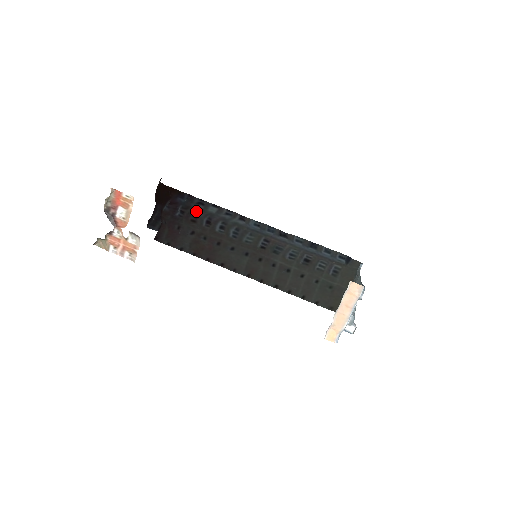
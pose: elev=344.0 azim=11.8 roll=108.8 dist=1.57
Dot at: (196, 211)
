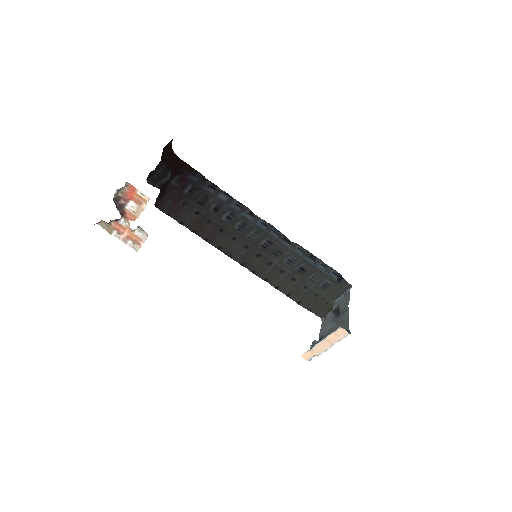
Dot at: (206, 195)
